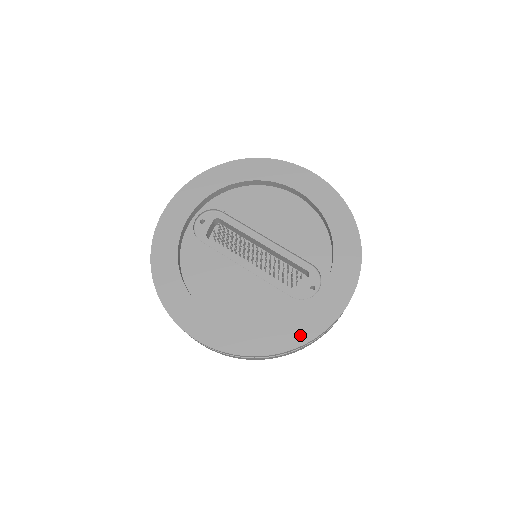
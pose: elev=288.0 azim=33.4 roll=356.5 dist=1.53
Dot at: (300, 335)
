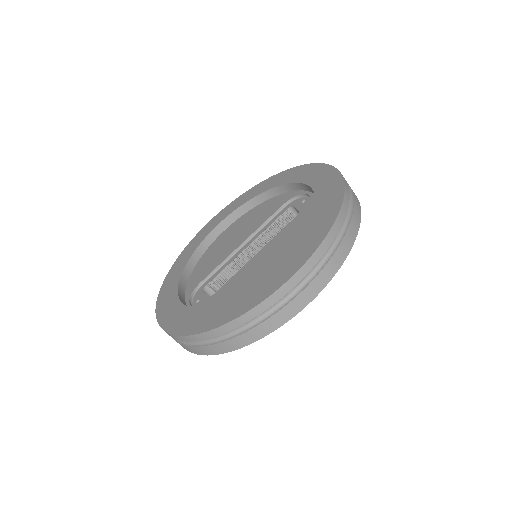
Dot at: (334, 187)
